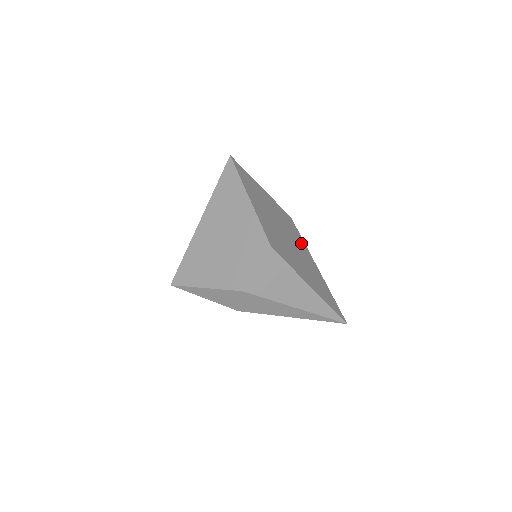
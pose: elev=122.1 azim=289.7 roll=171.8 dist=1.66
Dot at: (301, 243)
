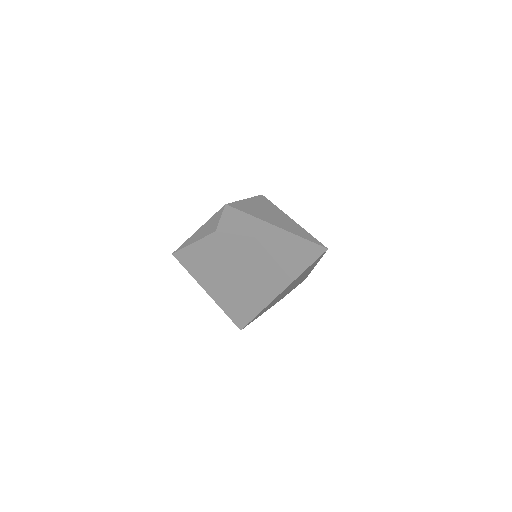
Dot at: occluded
